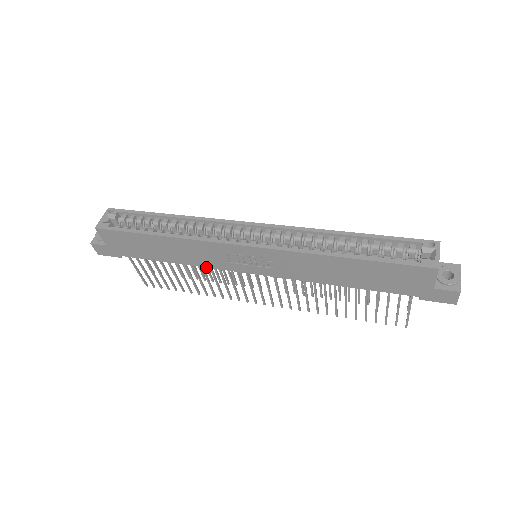
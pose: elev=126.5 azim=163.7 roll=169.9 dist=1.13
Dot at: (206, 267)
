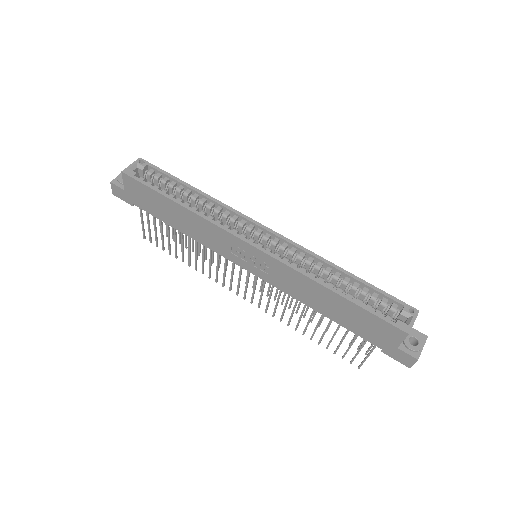
Dot at: (208, 247)
